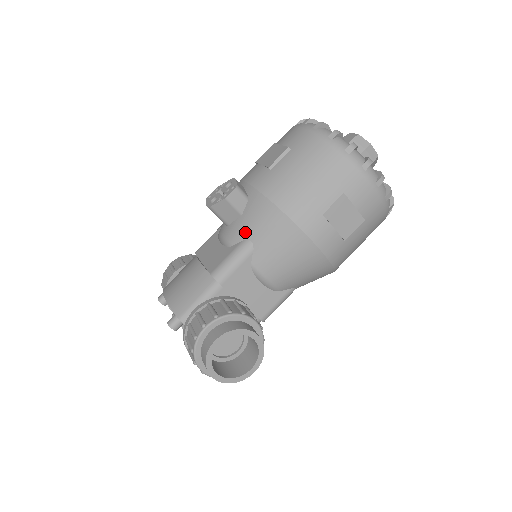
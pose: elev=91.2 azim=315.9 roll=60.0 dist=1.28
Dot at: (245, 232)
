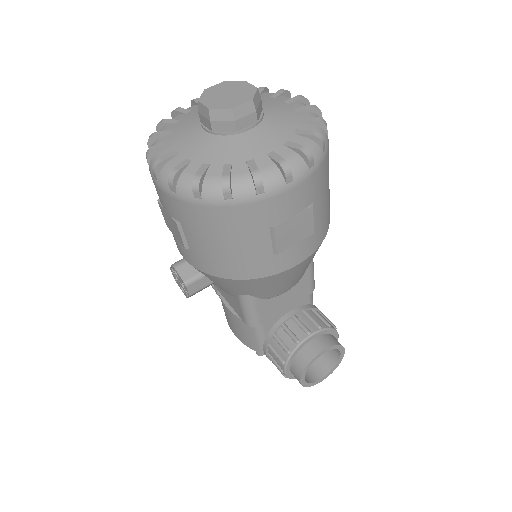
Dot at: (232, 292)
